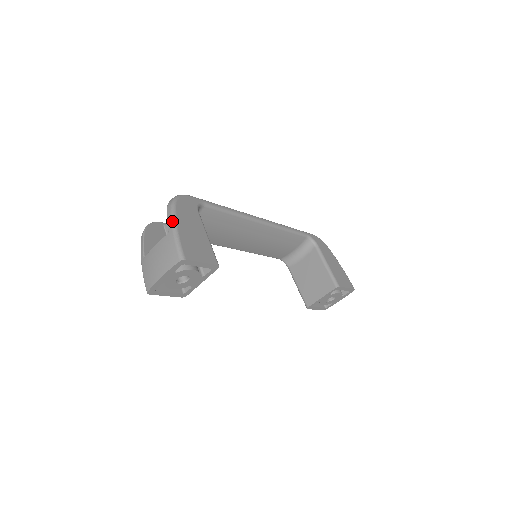
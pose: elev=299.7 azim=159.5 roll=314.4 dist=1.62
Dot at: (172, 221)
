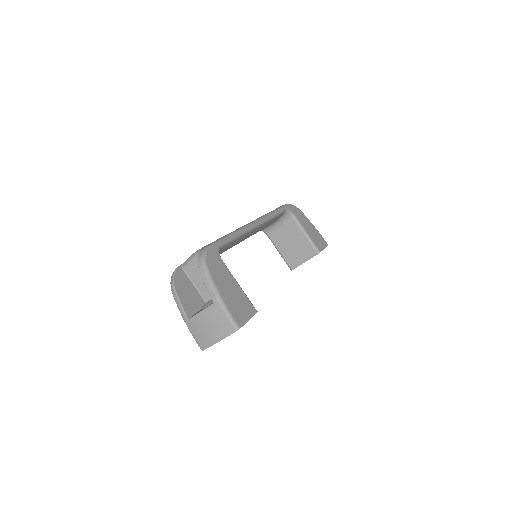
Dot at: (214, 291)
